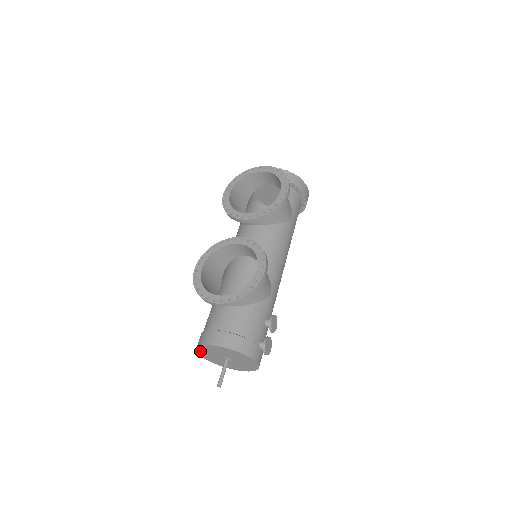
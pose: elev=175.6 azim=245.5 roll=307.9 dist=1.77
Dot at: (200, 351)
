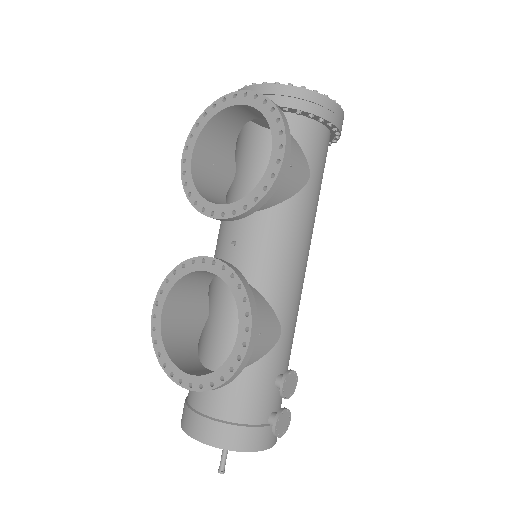
Dot at: occluded
